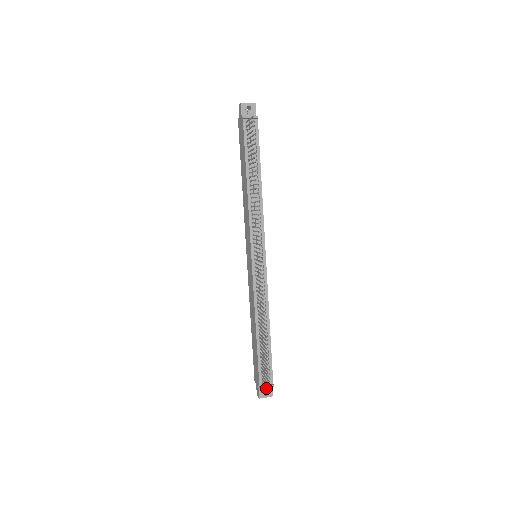
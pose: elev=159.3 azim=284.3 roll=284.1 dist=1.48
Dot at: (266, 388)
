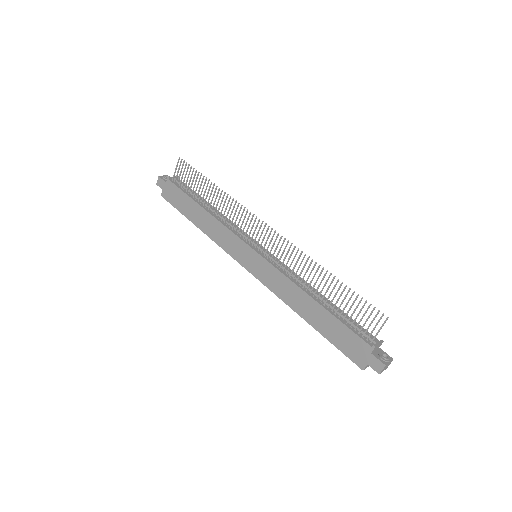
Dot at: (380, 327)
